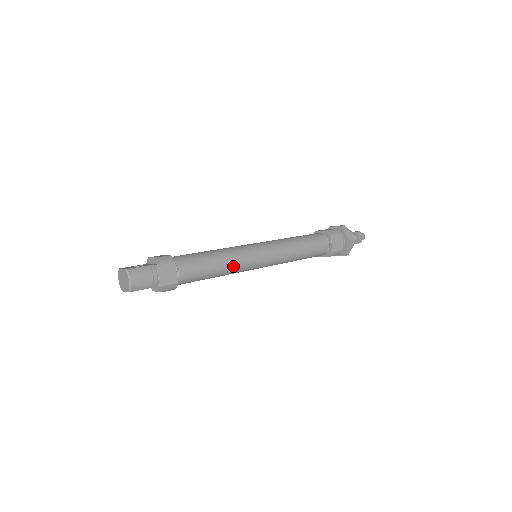
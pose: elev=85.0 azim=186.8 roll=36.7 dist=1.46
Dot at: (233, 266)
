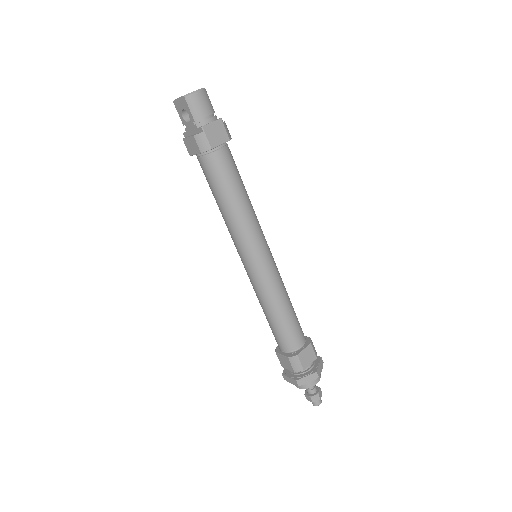
Dot at: (244, 219)
